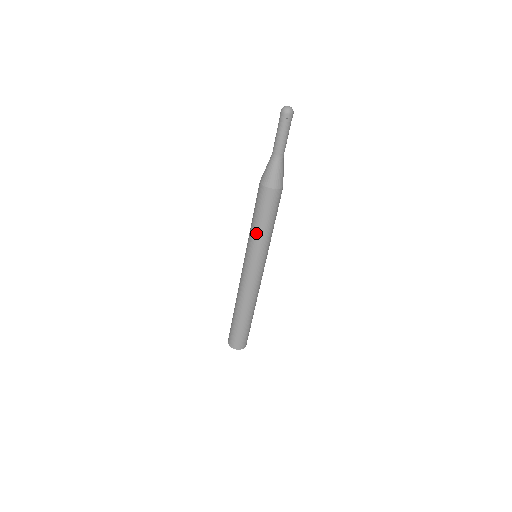
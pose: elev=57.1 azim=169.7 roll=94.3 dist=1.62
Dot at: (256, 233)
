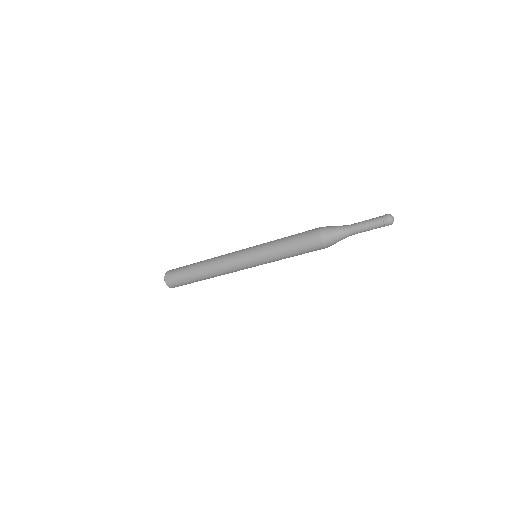
Dot at: occluded
